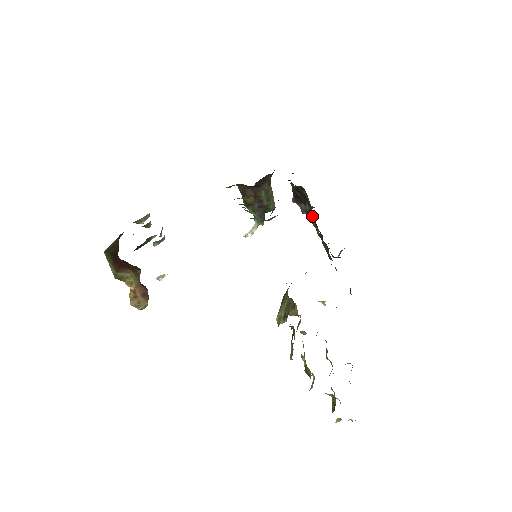
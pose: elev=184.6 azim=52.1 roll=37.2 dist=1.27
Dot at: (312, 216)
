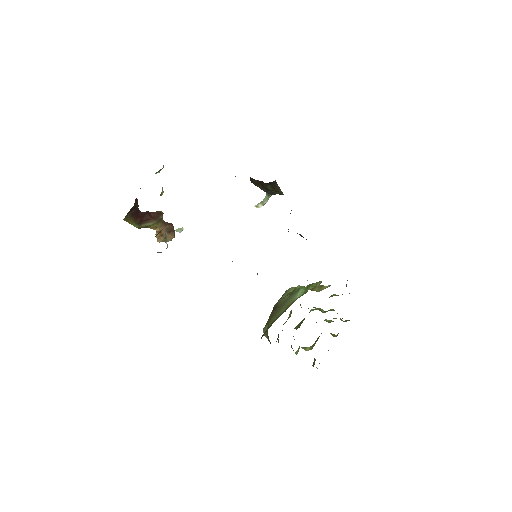
Dot at: occluded
